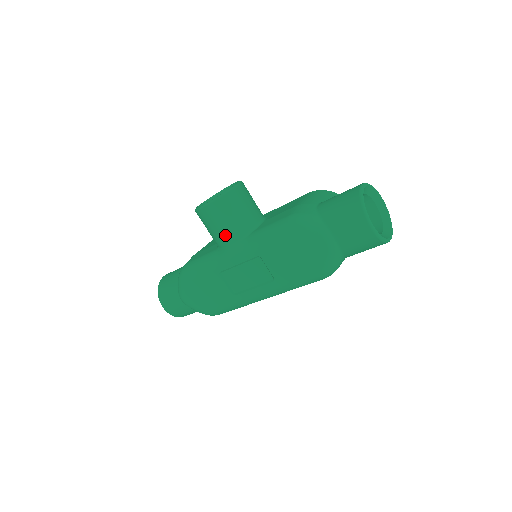
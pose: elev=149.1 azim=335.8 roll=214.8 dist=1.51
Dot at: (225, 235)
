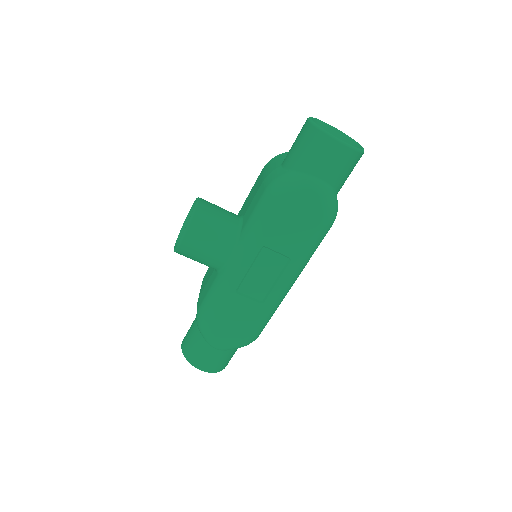
Dot at: (219, 252)
